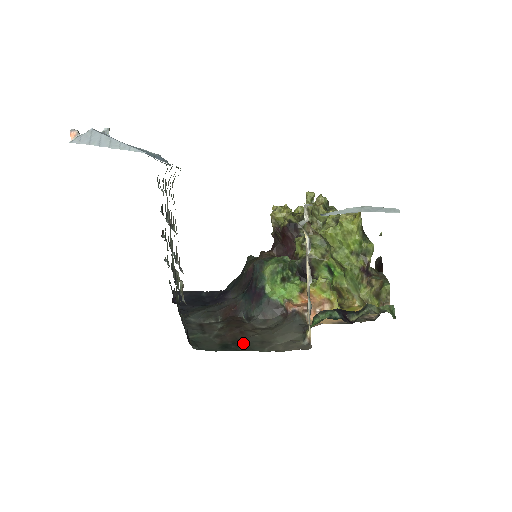
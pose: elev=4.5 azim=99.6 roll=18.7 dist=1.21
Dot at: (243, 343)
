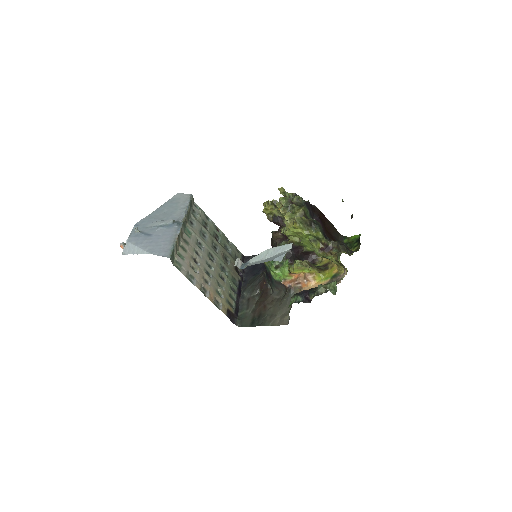
Dot at: (262, 318)
